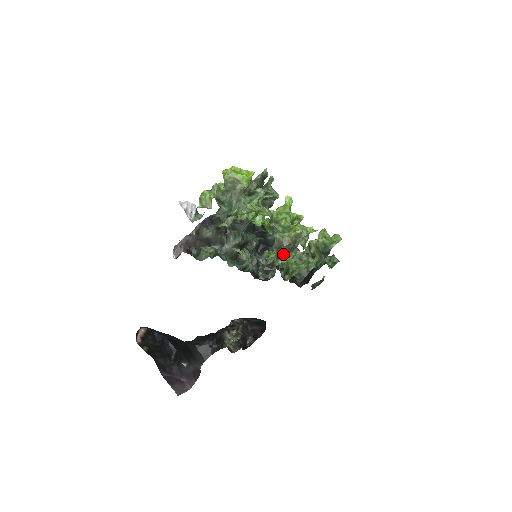
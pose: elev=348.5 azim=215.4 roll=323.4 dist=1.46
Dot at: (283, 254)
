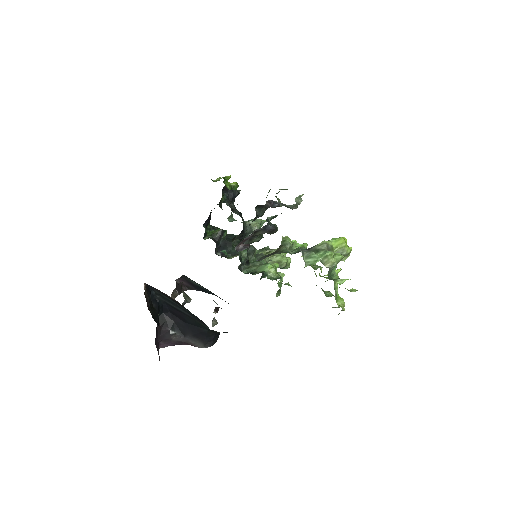
Dot at: occluded
